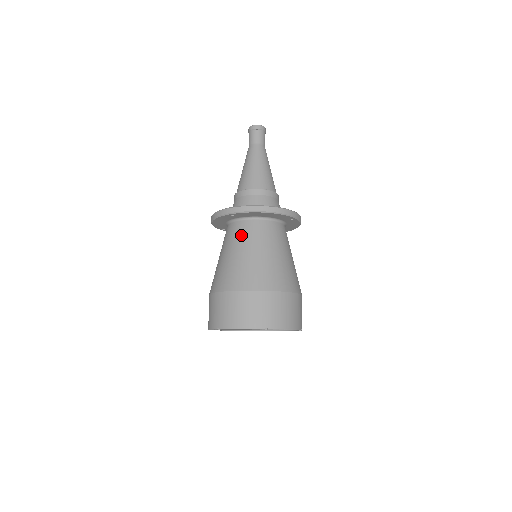
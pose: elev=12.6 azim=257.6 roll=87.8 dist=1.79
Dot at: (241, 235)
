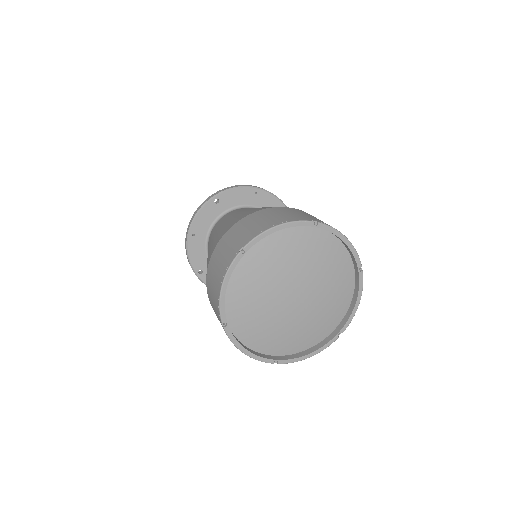
Dot at: (233, 212)
